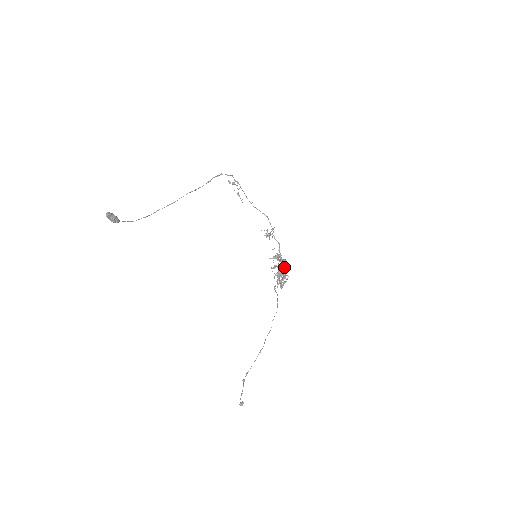
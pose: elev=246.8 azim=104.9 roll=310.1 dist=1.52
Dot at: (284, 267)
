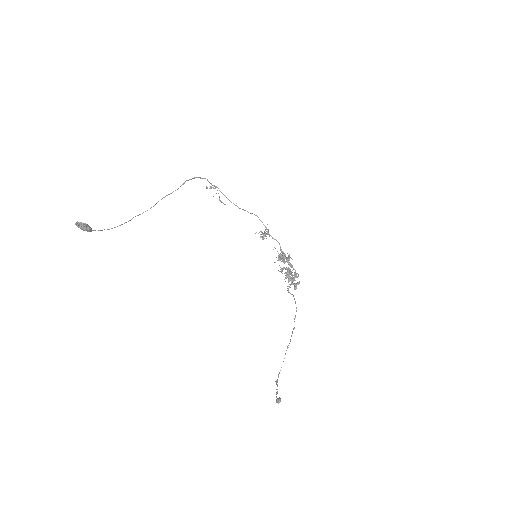
Dot at: (291, 265)
